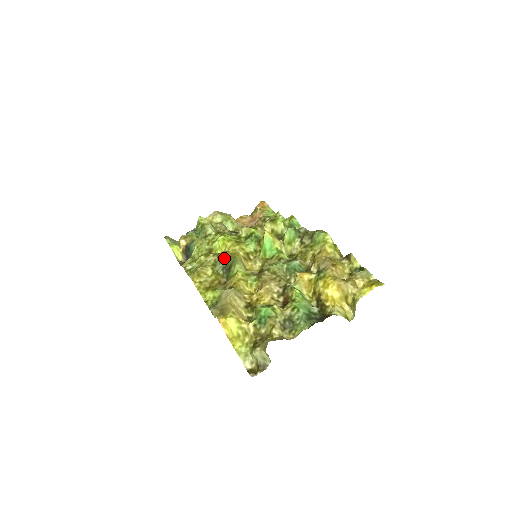
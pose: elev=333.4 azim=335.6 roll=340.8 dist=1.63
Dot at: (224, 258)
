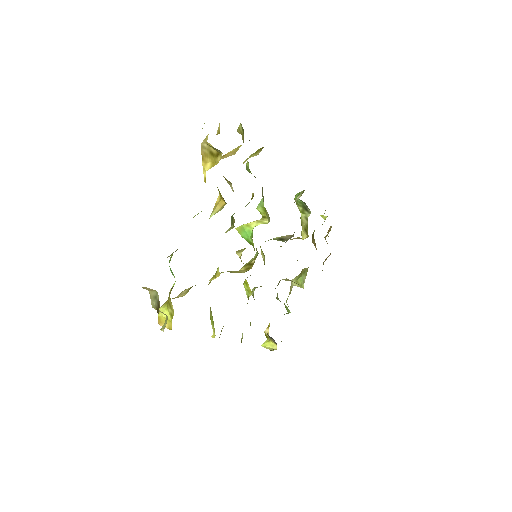
Dot at: occluded
